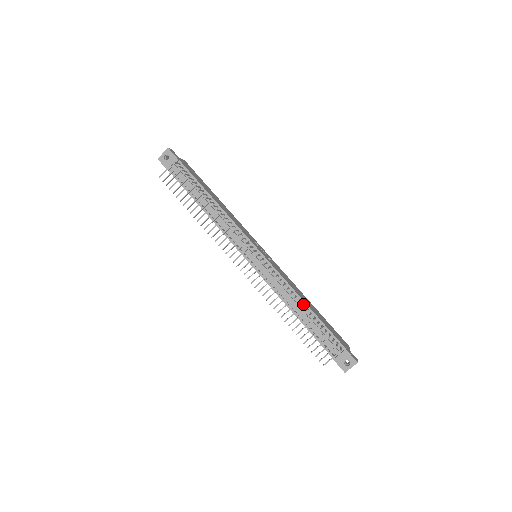
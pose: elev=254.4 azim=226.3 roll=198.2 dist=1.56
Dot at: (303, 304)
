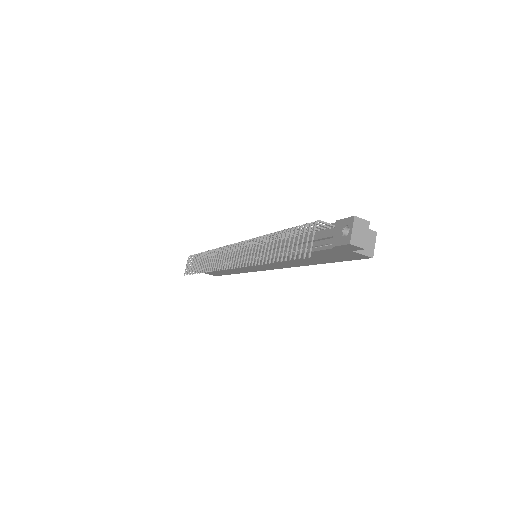
Dot at: occluded
